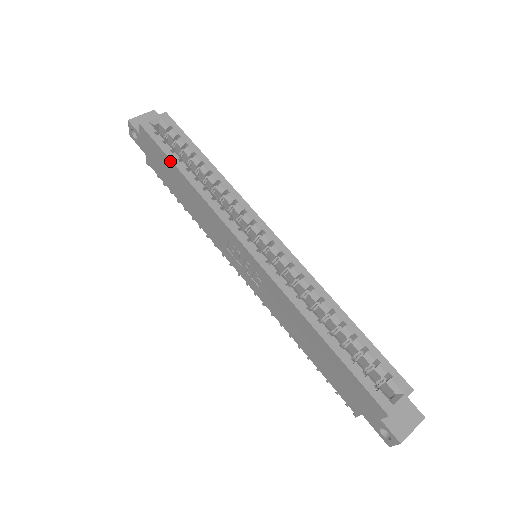
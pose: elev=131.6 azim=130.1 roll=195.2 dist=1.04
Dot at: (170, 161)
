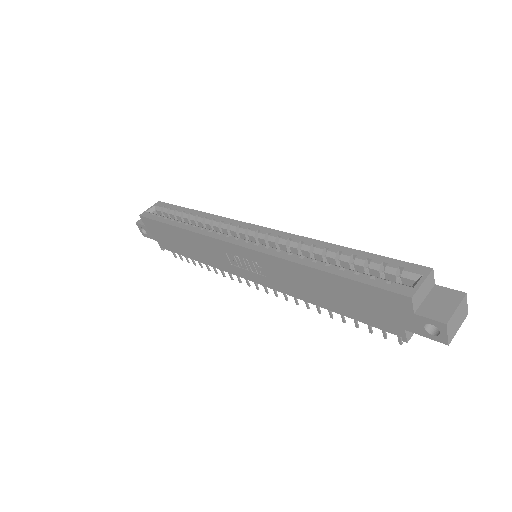
Dot at: (165, 225)
